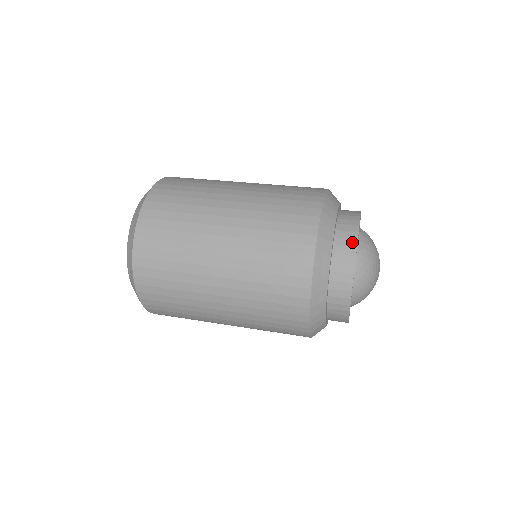
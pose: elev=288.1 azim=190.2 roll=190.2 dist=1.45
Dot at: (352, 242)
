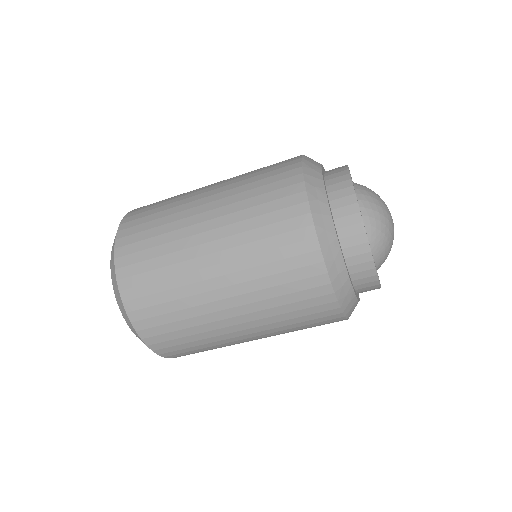
Dot at: (345, 177)
